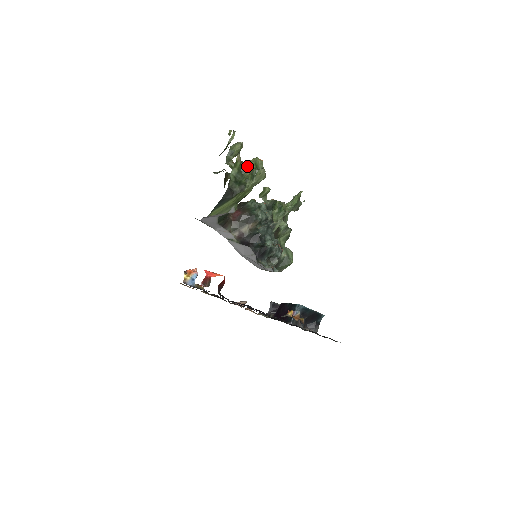
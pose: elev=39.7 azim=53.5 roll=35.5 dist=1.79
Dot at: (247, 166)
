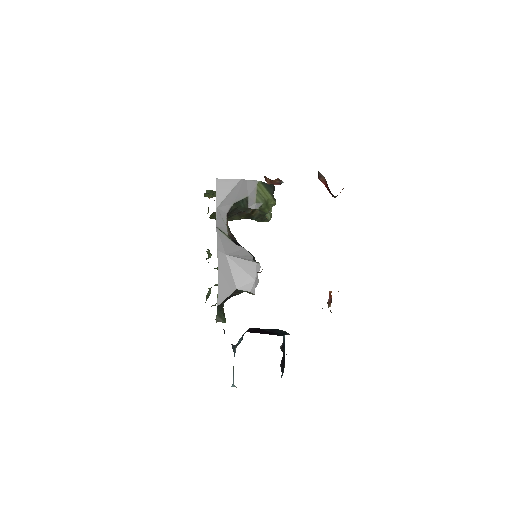
Dot at: occluded
